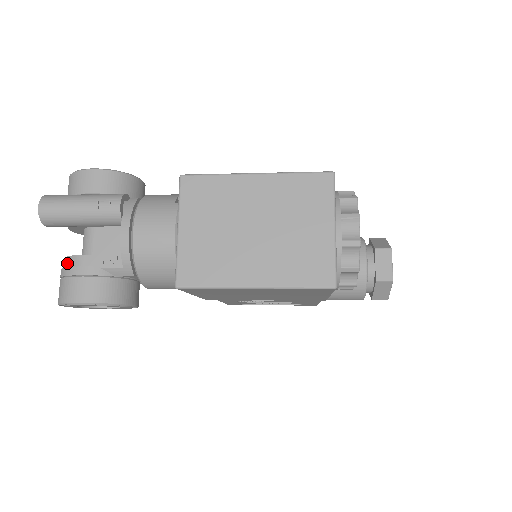
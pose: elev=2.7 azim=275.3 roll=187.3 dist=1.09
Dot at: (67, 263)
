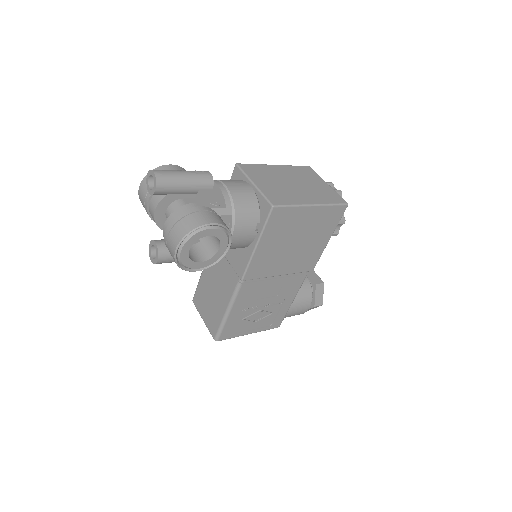
Dot at: (180, 211)
